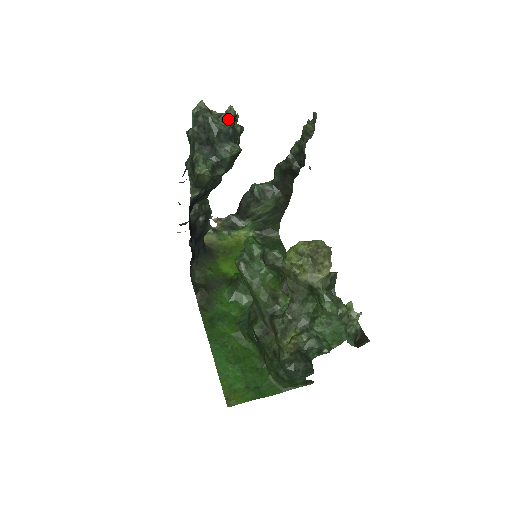
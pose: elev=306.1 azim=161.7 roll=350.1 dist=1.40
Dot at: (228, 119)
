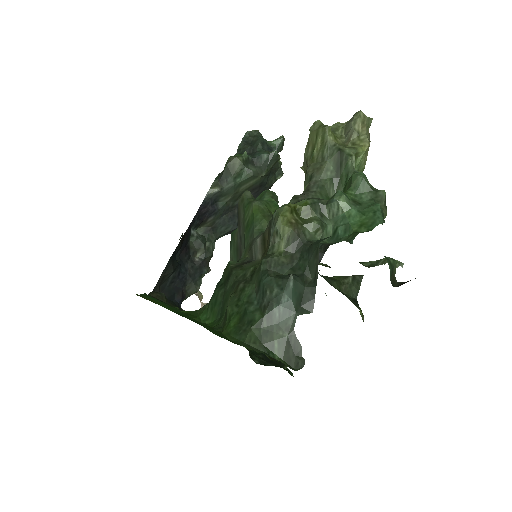
Dot at: (276, 140)
